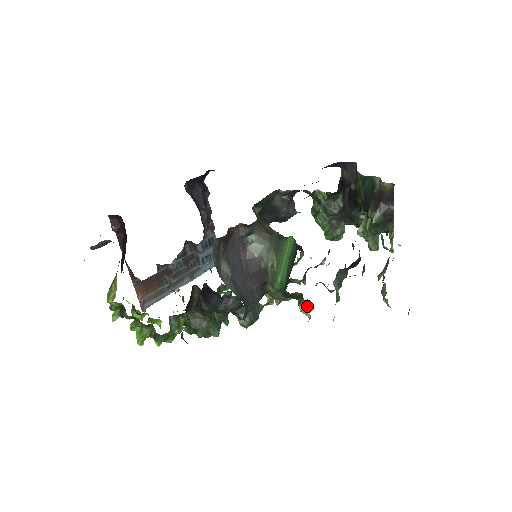
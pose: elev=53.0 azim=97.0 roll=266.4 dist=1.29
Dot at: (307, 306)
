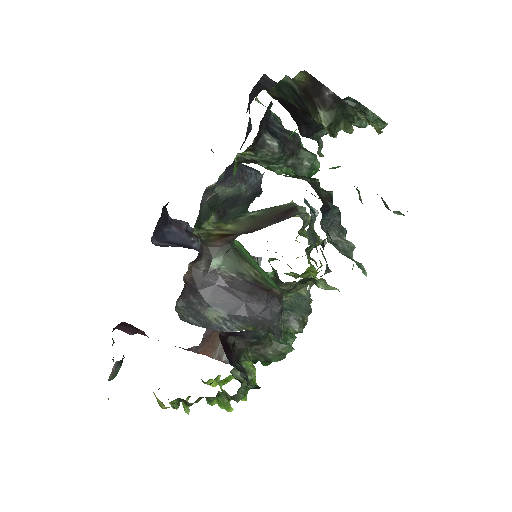
Dot at: (324, 282)
